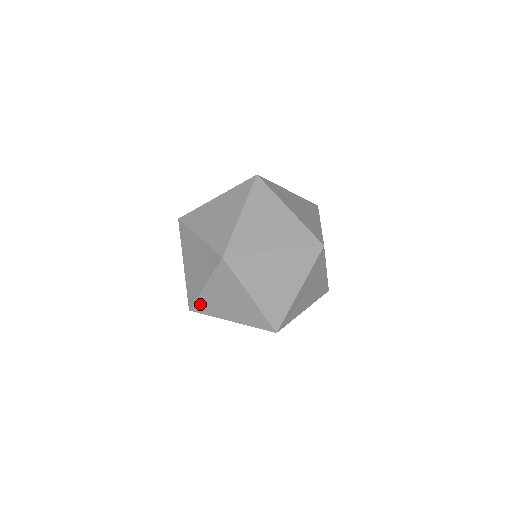
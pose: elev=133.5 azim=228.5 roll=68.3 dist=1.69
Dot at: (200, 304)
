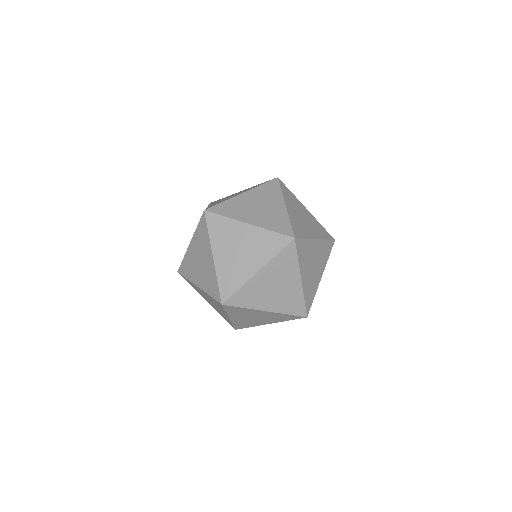
Dot at: occluded
